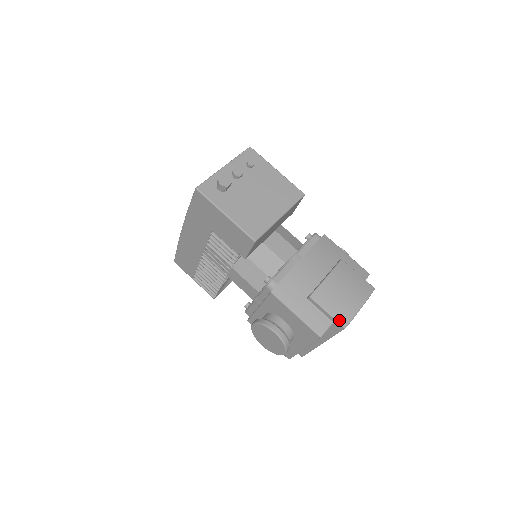
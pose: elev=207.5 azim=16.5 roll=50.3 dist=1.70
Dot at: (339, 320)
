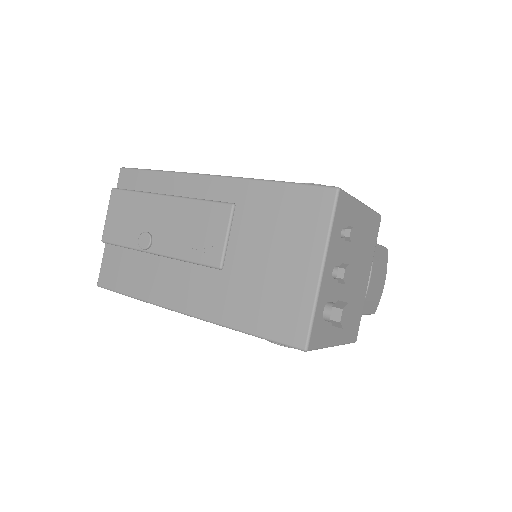
Dot at: (372, 313)
